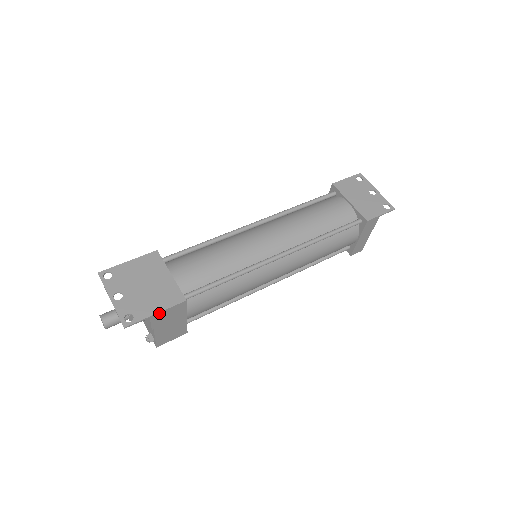
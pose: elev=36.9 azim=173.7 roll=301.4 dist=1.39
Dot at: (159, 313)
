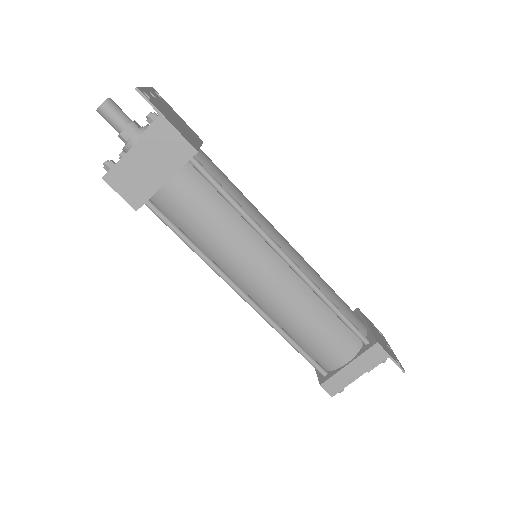
Dot at: (169, 125)
